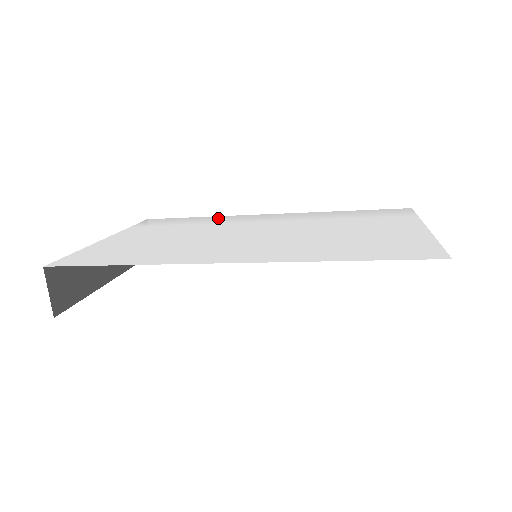
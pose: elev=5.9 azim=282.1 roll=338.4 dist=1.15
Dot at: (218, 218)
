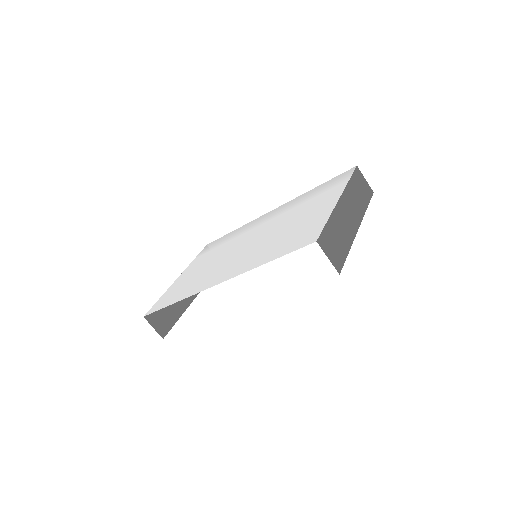
Dot at: (241, 229)
